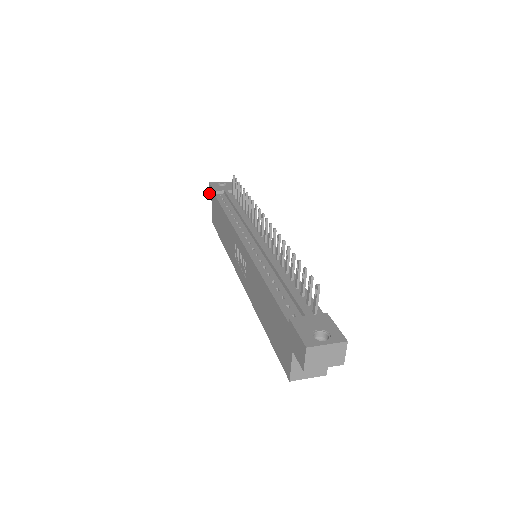
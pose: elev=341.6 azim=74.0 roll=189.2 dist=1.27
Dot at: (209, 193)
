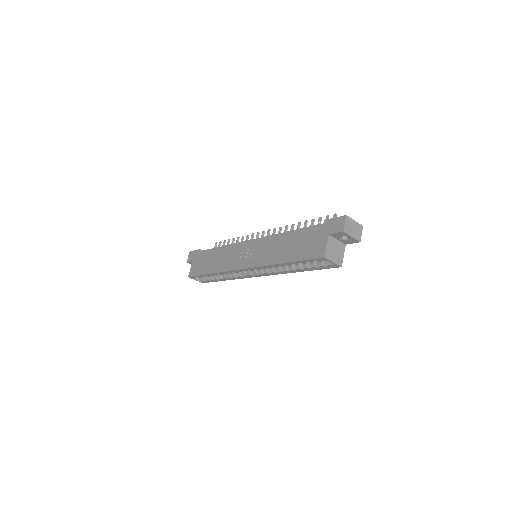
Dot at: (187, 259)
